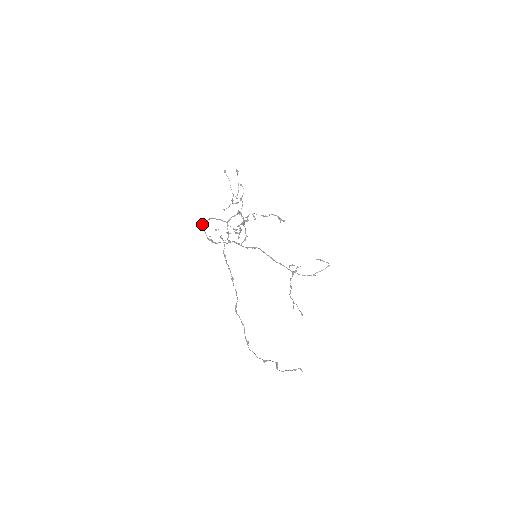
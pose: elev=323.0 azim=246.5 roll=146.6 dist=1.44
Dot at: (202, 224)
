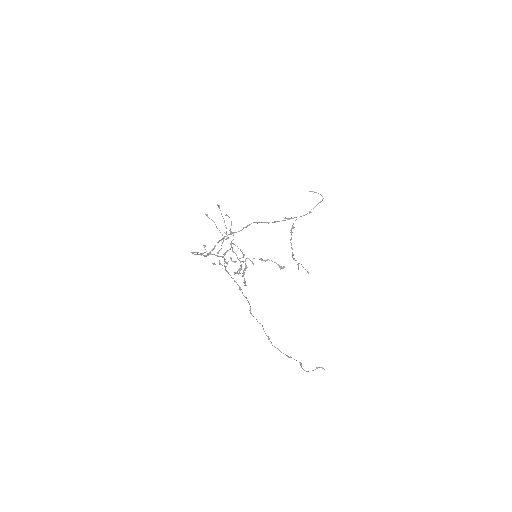
Dot at: (196, 254)
